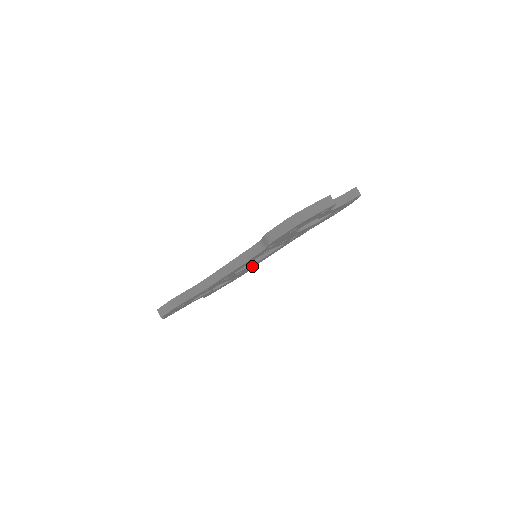
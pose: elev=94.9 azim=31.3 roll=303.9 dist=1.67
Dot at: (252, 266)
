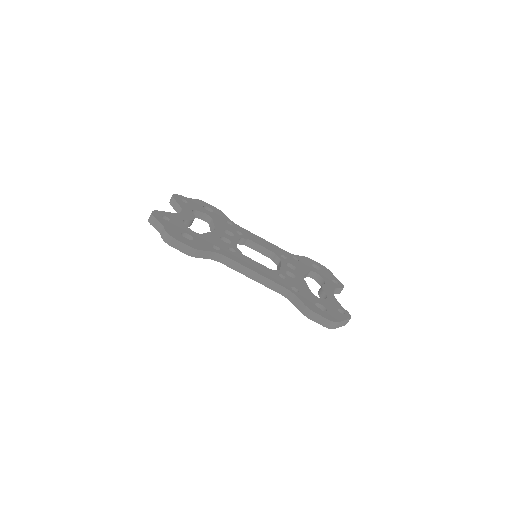
Dot at: occluded
